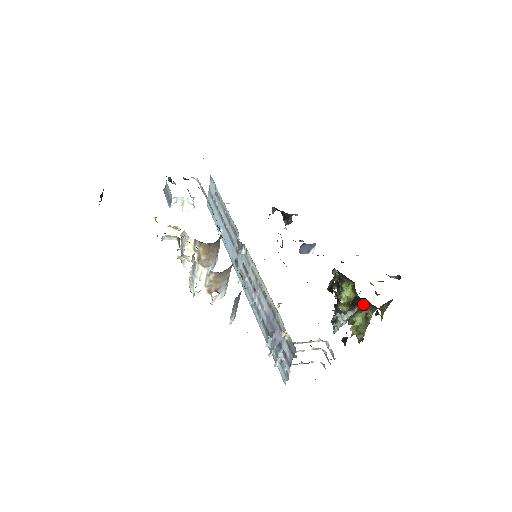
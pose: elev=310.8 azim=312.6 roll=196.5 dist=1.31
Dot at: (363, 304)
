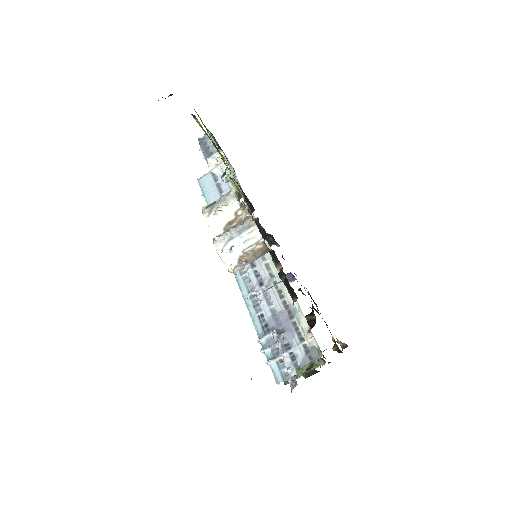
Dot at: occluded
